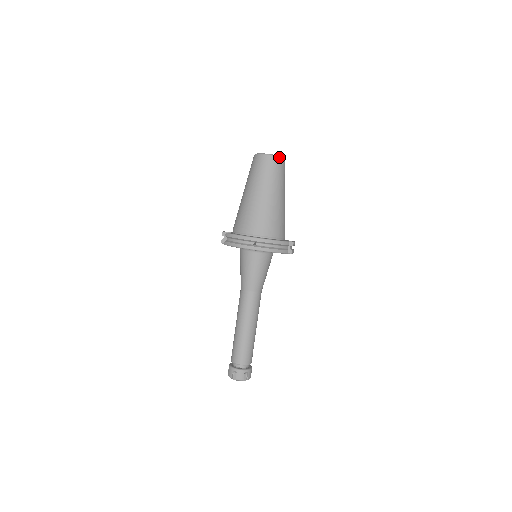
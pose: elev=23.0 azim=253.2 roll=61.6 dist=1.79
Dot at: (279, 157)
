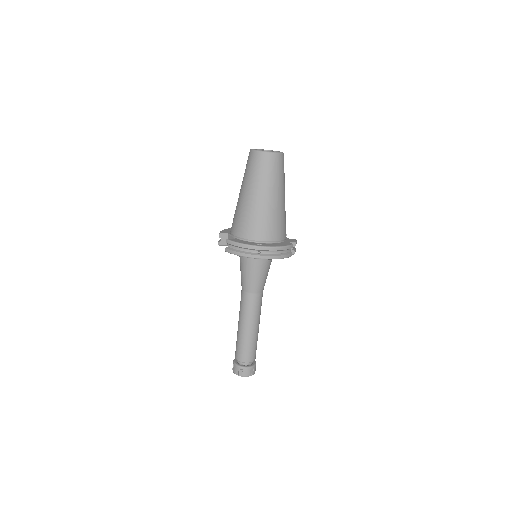
Dot at: (279, 154)
